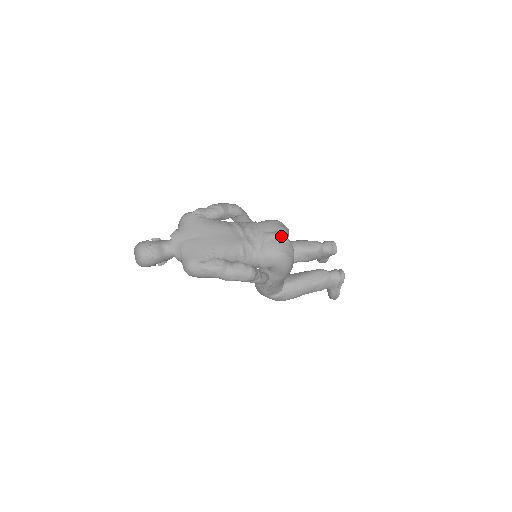
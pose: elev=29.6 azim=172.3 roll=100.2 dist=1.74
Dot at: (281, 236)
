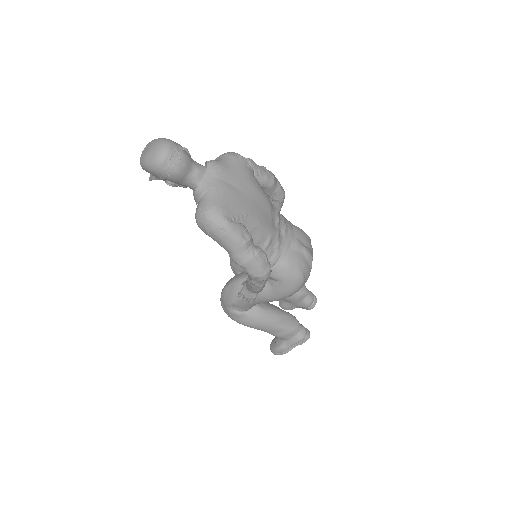
Dot at: (310, 256)
